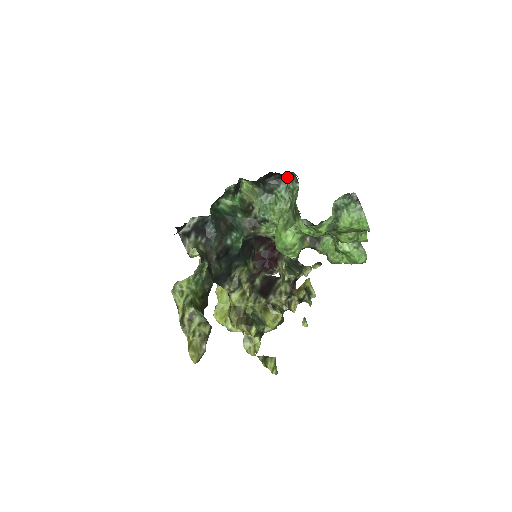
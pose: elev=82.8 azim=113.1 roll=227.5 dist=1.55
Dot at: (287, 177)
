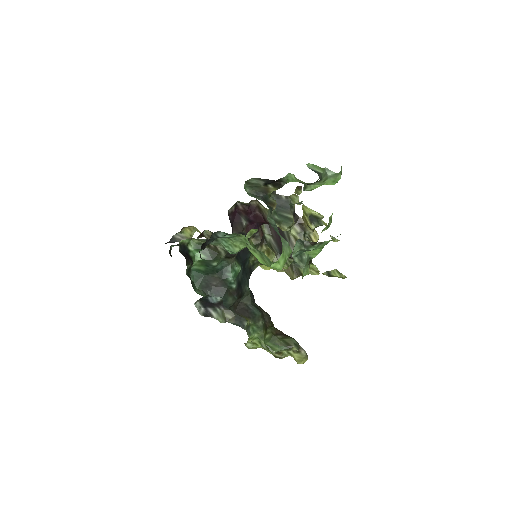
Dot at: occluded
